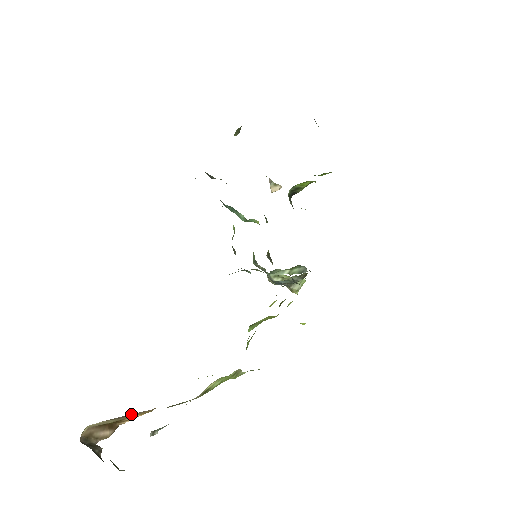
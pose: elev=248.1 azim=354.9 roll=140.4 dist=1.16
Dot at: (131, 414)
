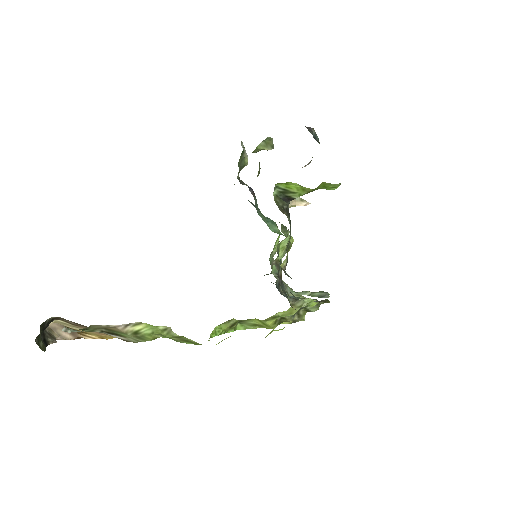
Dot at: (80, 325)
